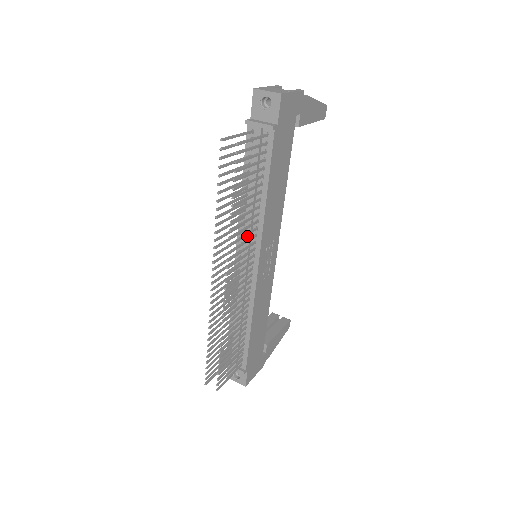
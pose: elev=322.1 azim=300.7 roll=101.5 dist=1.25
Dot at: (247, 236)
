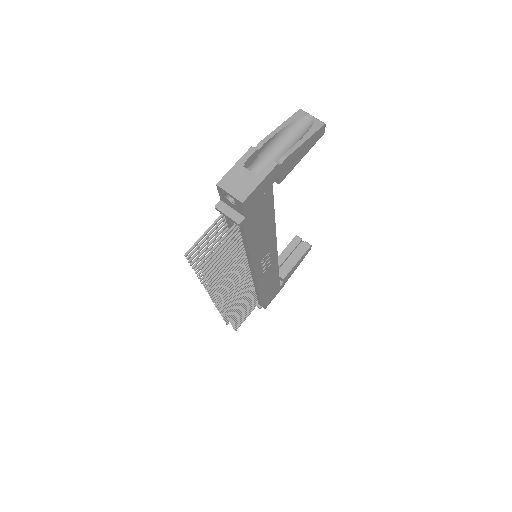
Dot at: occluded
